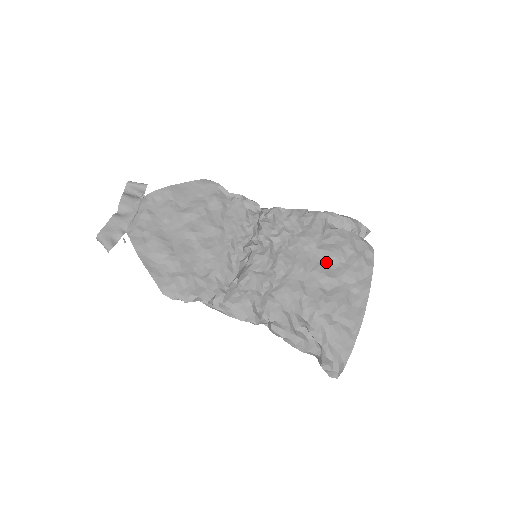
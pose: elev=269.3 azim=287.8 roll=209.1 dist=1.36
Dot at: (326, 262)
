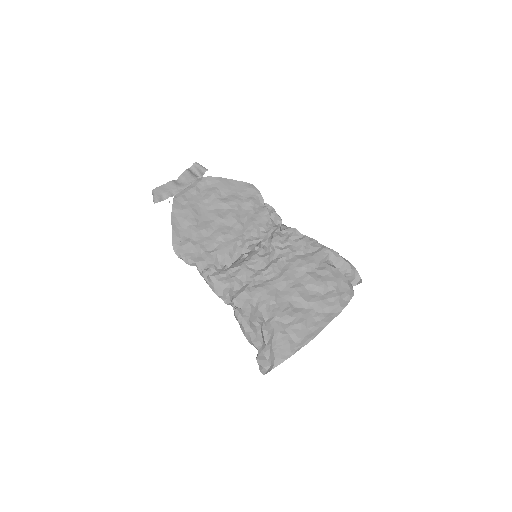
Dot at: (307, 286)
